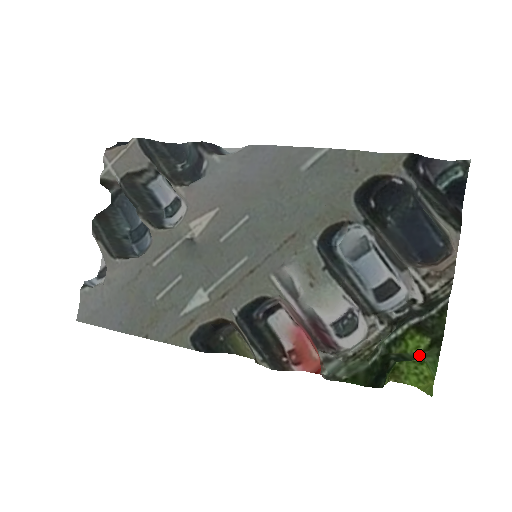
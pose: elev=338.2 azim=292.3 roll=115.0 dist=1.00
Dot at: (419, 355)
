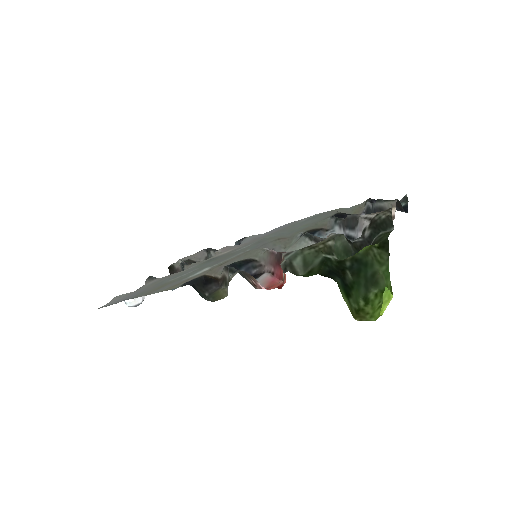
Dot at: (368, 250)
